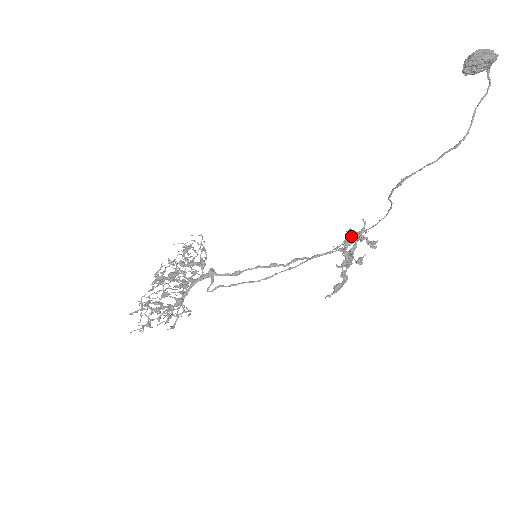
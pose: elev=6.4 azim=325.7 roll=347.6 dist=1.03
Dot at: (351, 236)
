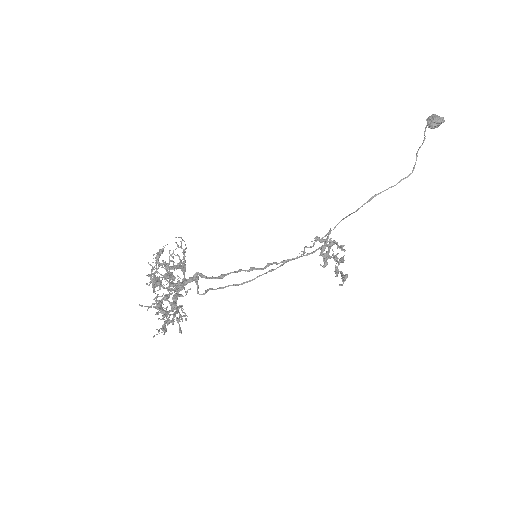
Dot at: (329, 240)
